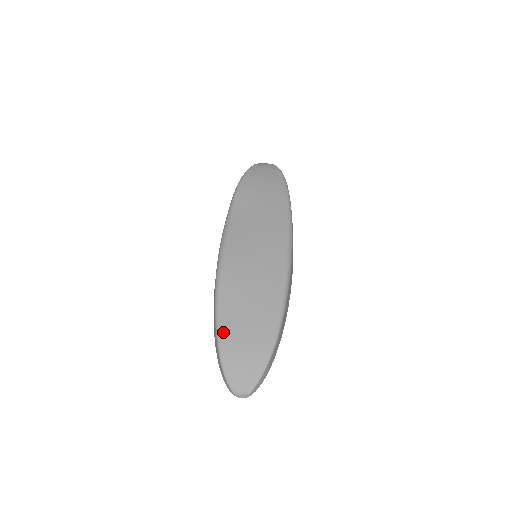
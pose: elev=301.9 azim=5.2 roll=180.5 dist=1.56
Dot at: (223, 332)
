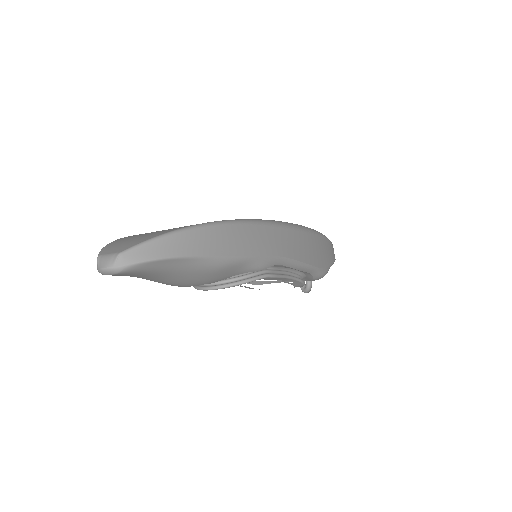
Dot at: occluded
